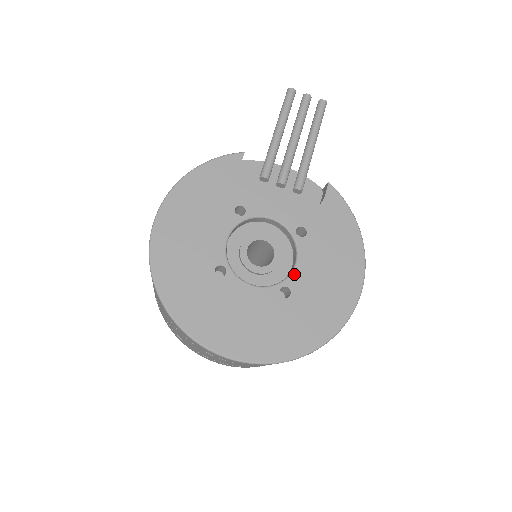
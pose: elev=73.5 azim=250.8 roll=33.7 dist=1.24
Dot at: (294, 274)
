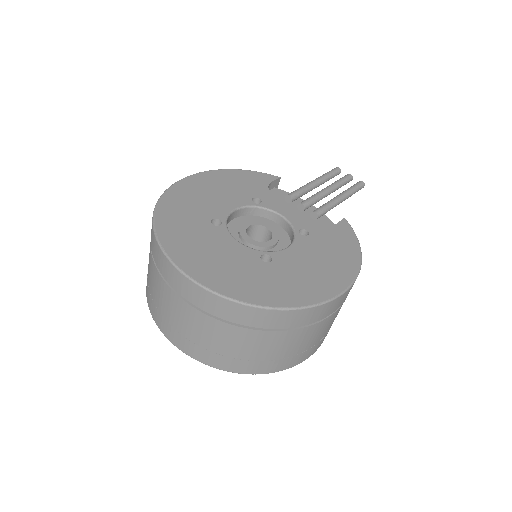
Dot at: (282, 252)
